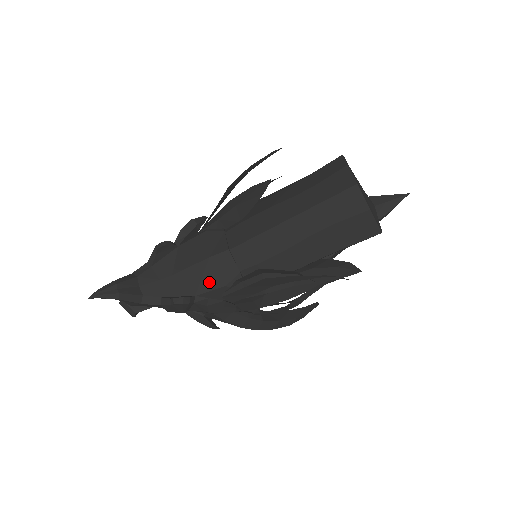
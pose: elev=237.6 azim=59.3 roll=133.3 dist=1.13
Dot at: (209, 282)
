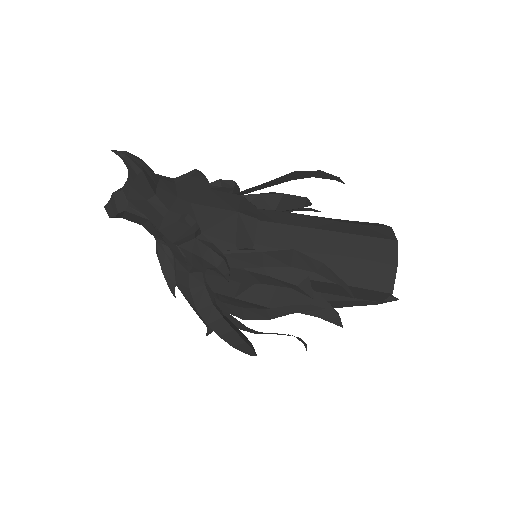
Dot at: (223, 231)
